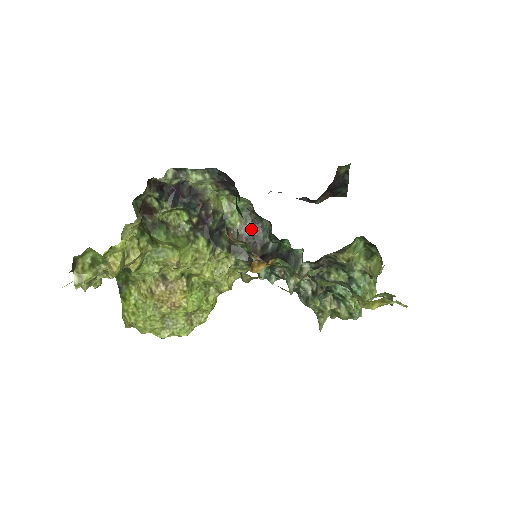
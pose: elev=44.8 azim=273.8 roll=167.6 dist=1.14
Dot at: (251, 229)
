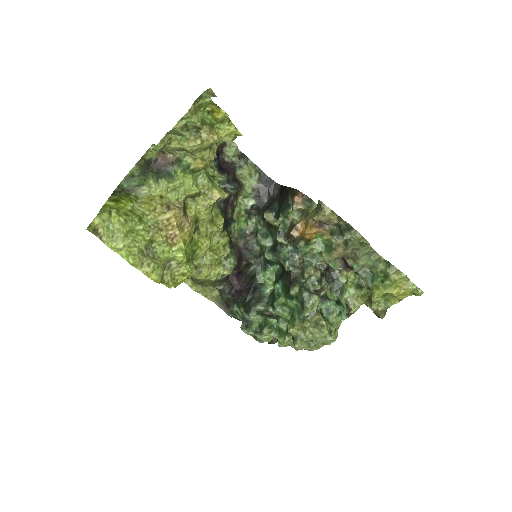
Dot at: (243, 246)
